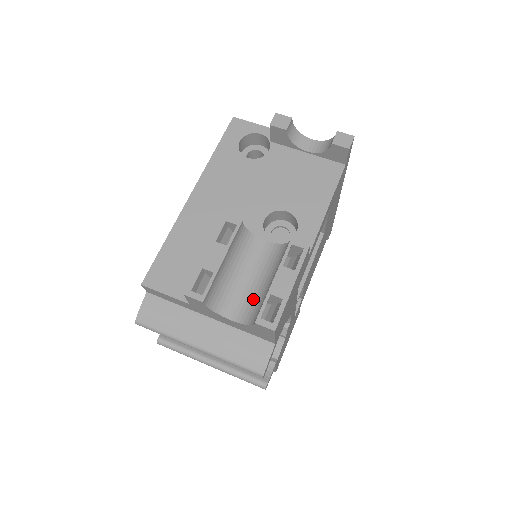
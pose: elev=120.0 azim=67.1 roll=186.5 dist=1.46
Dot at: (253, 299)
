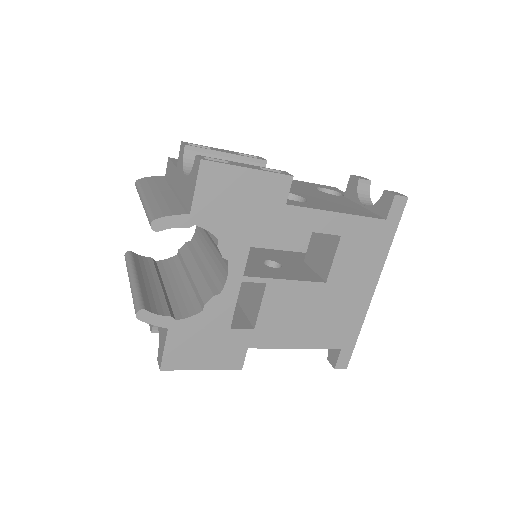
Dot at: occluded
